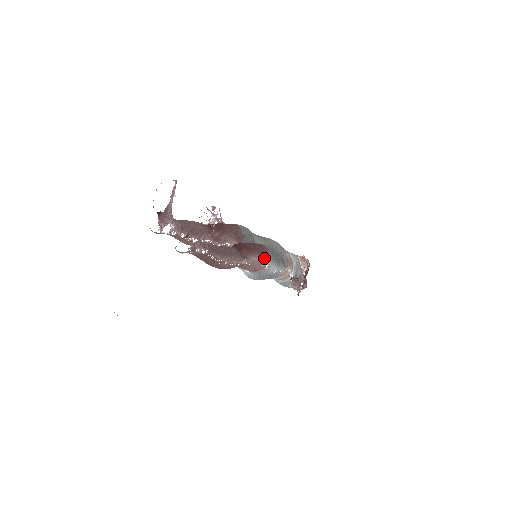
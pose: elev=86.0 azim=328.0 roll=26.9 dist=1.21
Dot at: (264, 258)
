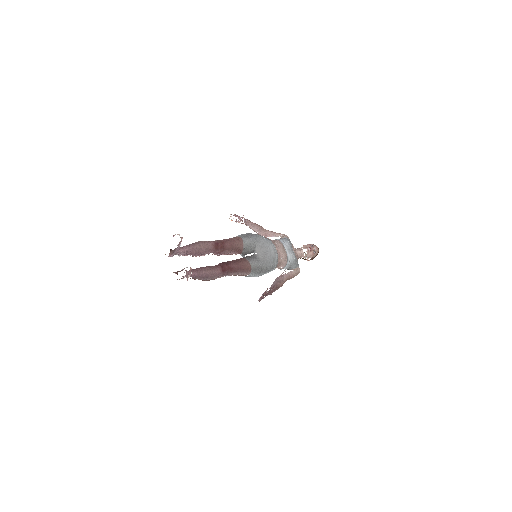
Dot at: (245, 273)
